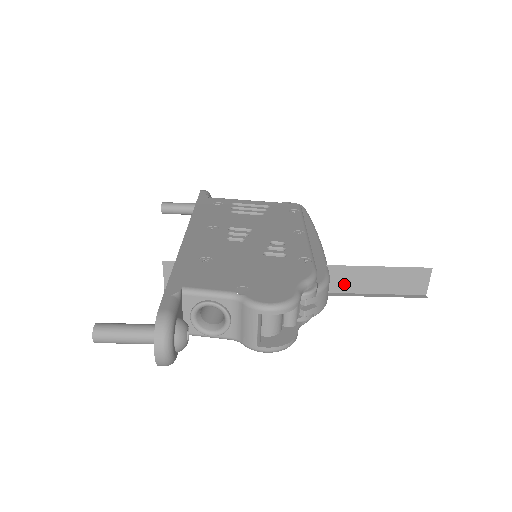
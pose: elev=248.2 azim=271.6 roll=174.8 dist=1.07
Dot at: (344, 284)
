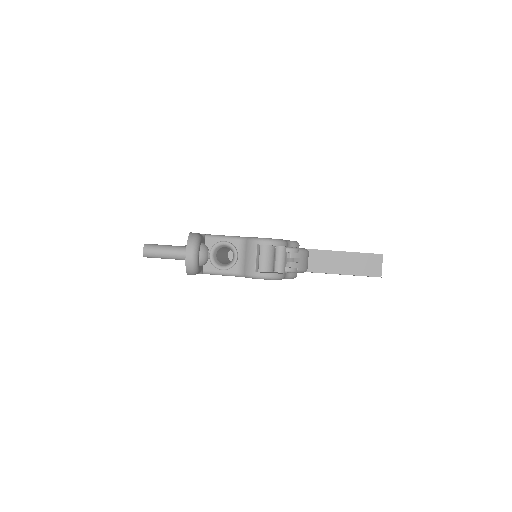
Dot at: (320, 265)
